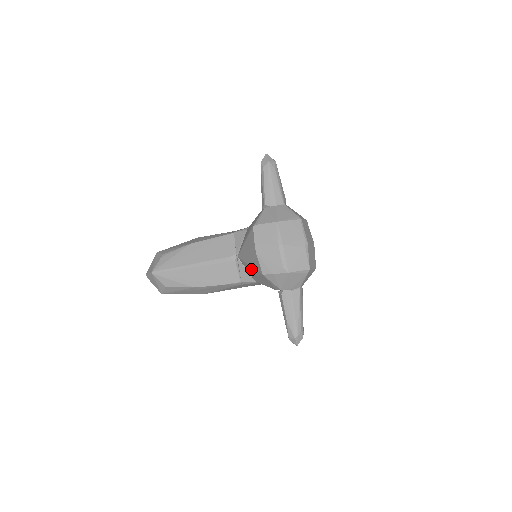
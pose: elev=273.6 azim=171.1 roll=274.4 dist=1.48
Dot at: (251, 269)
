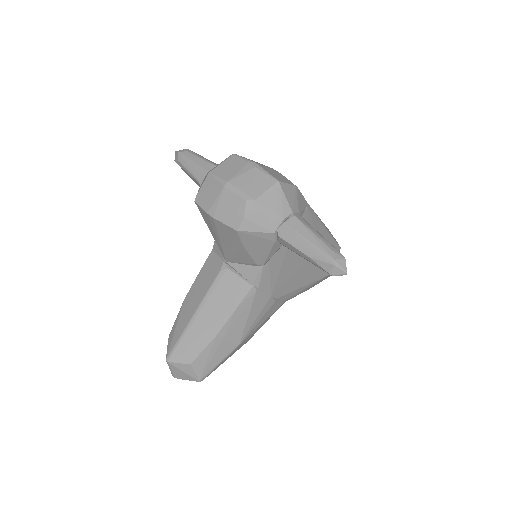
Dot at: (236, 250)
